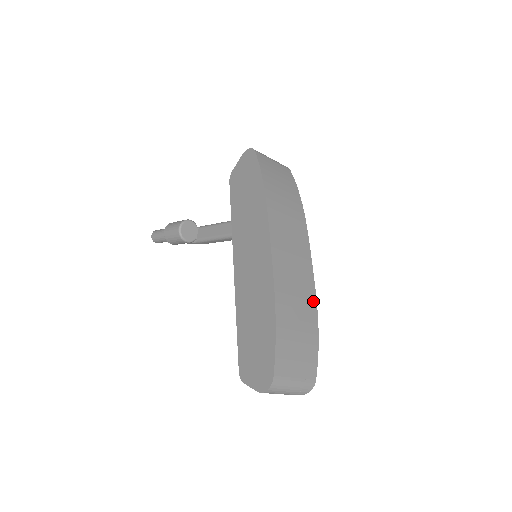
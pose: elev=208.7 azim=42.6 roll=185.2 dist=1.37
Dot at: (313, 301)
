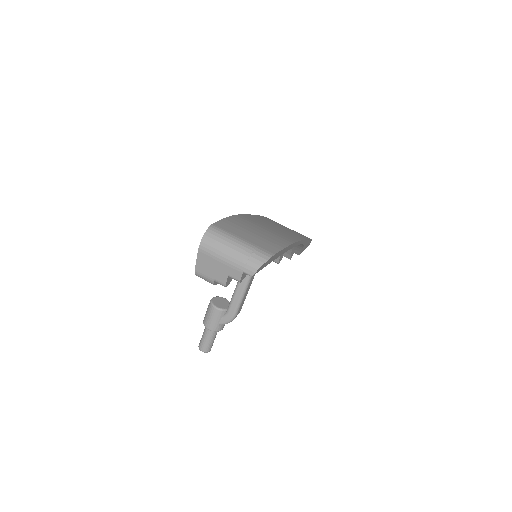
Dot at: (293, 239)
